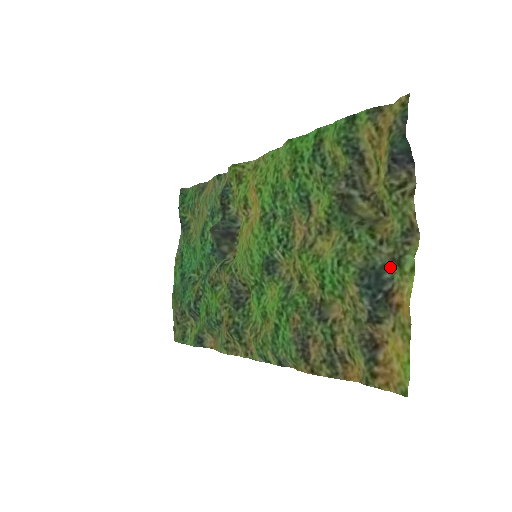
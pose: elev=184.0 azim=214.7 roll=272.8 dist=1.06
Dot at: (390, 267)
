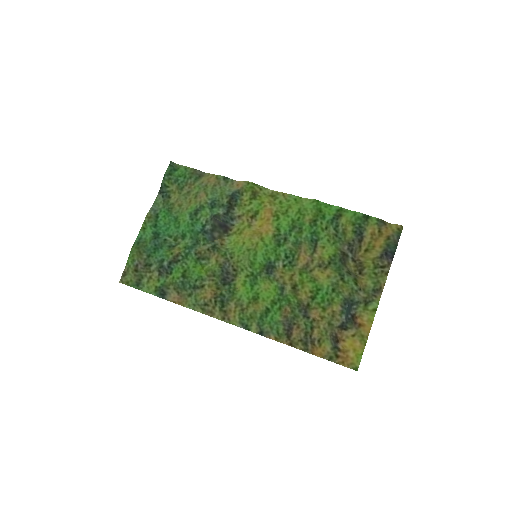
Dot at: (360, 303)
